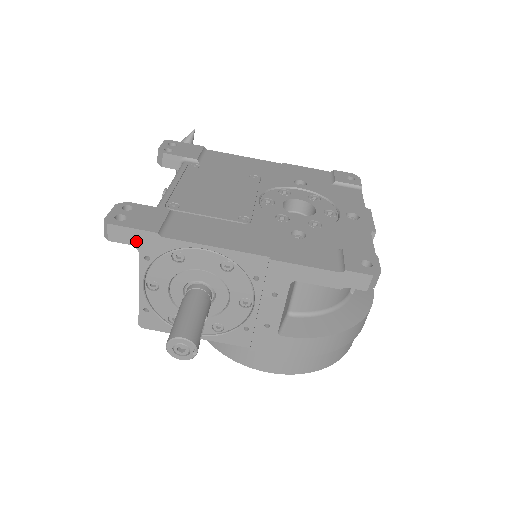
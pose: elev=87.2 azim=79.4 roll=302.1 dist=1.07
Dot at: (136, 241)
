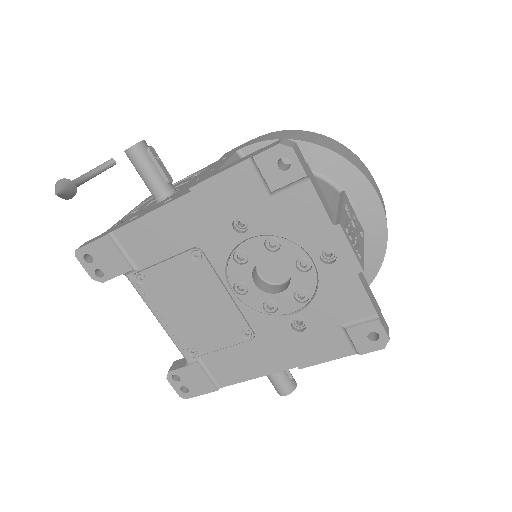
Dot at: occluded
